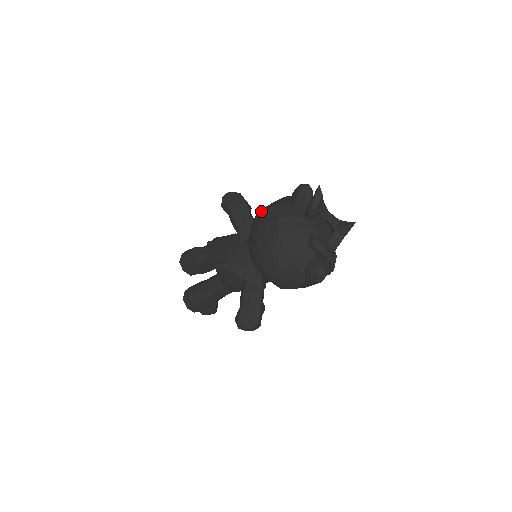
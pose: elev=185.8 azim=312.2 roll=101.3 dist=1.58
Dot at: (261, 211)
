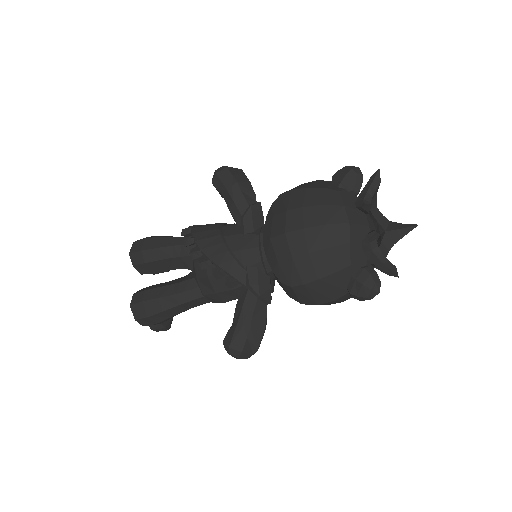
Dot at: (289, 193)
